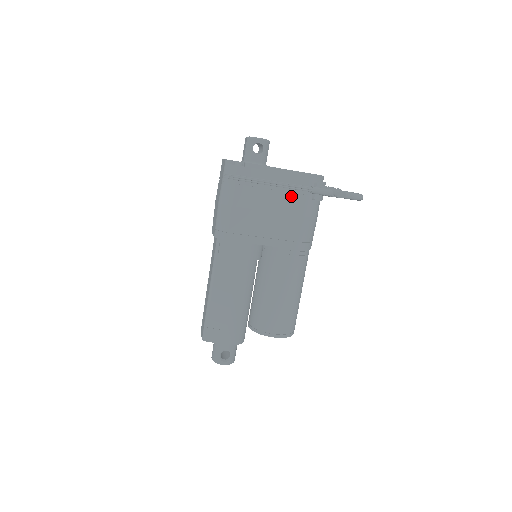
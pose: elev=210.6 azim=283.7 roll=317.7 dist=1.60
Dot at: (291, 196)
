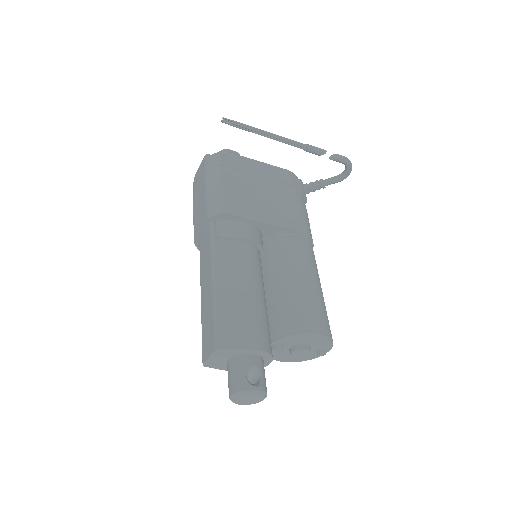
Dot at: (280, 185)
